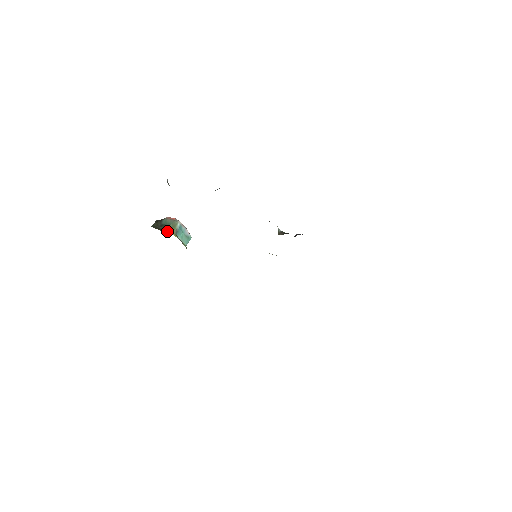
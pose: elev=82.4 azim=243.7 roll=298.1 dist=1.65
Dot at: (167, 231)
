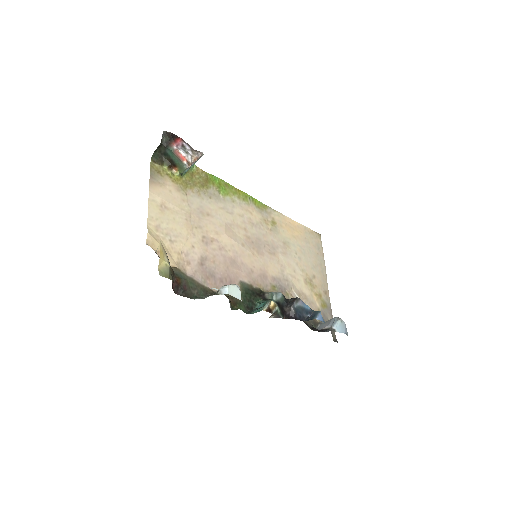
Dot at: (171, 169)
